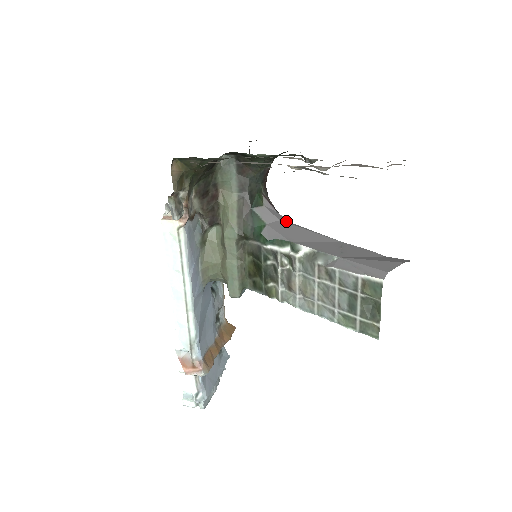
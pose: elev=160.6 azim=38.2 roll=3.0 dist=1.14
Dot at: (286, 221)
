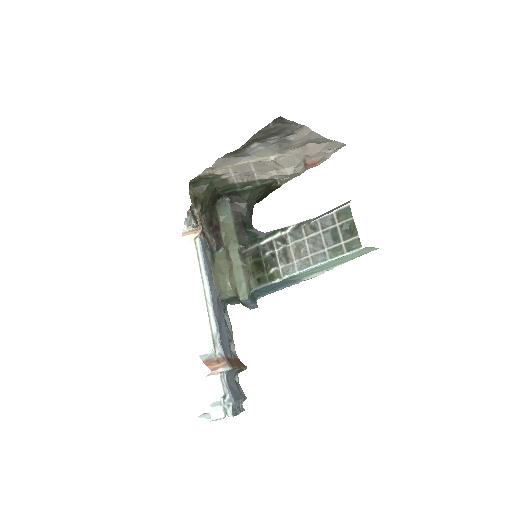
Dot at: occluded
